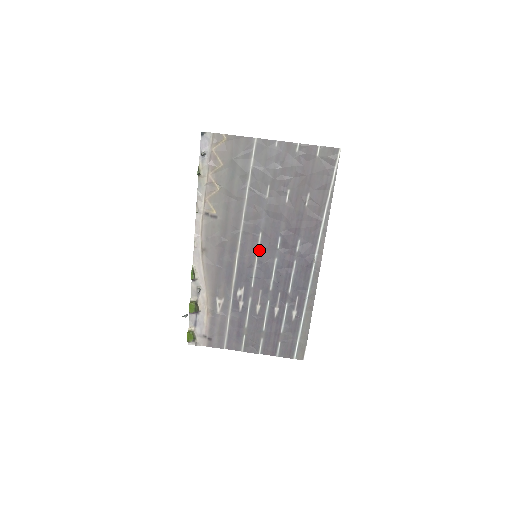
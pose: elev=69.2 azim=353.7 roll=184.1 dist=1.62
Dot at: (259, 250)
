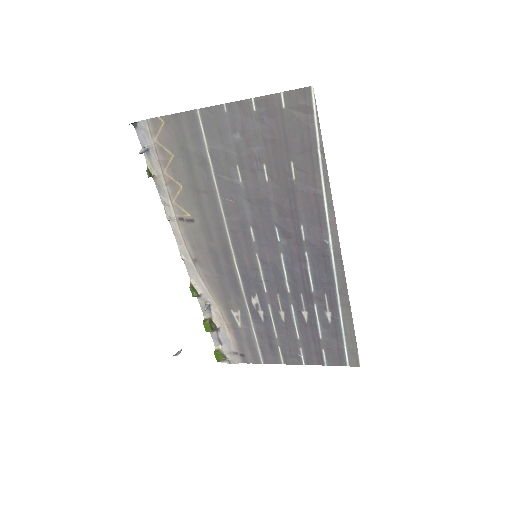
Dot at: (257, 248)
